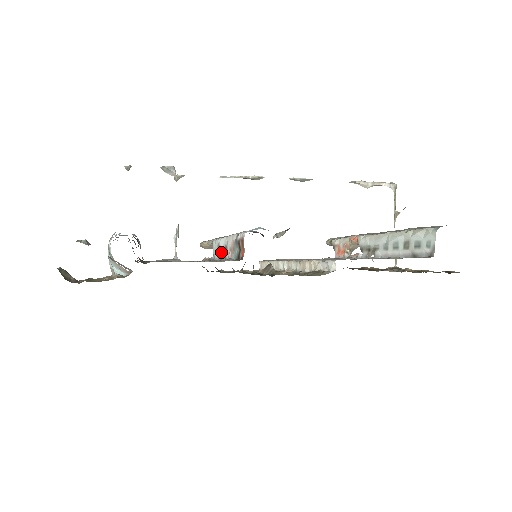
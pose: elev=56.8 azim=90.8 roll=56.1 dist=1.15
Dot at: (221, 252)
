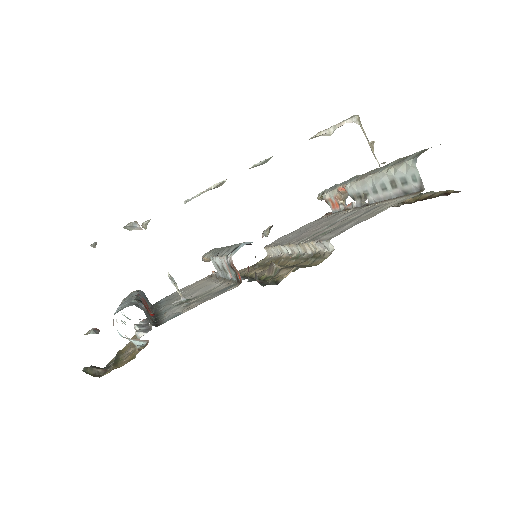
Dot at: occluded
